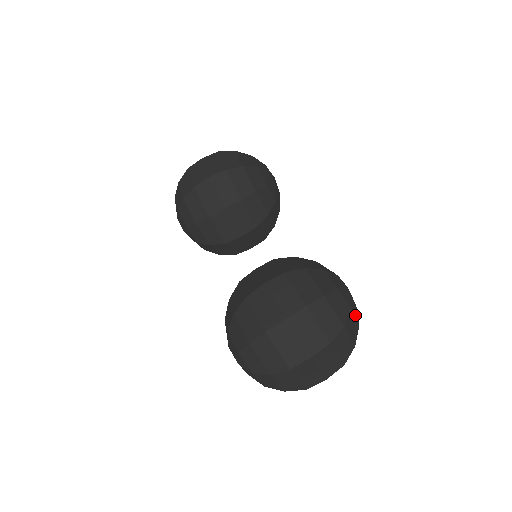
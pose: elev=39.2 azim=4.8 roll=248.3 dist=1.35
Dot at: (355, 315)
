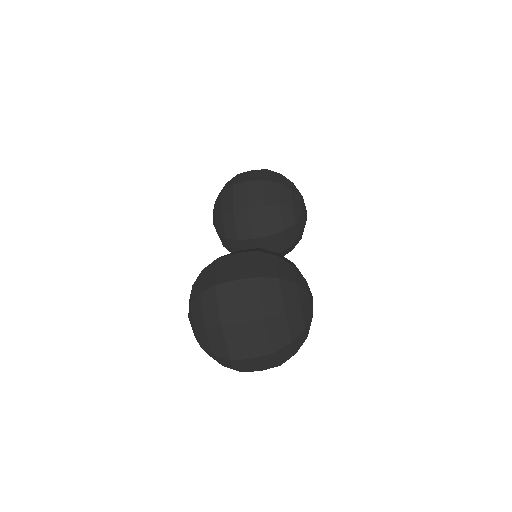
Dot at: (304, 315)
